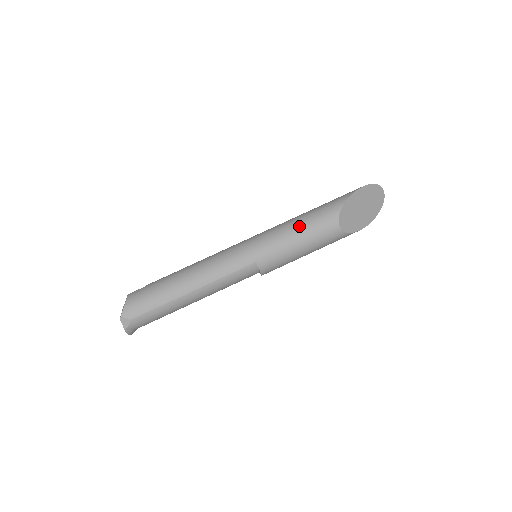
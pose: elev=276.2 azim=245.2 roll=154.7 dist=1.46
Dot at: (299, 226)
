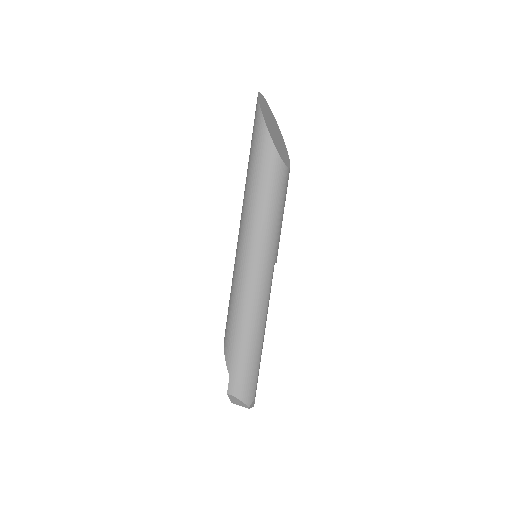
Dot at: (270, 204)
